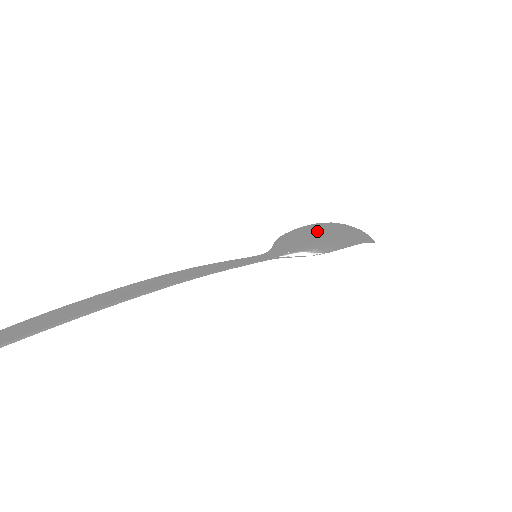
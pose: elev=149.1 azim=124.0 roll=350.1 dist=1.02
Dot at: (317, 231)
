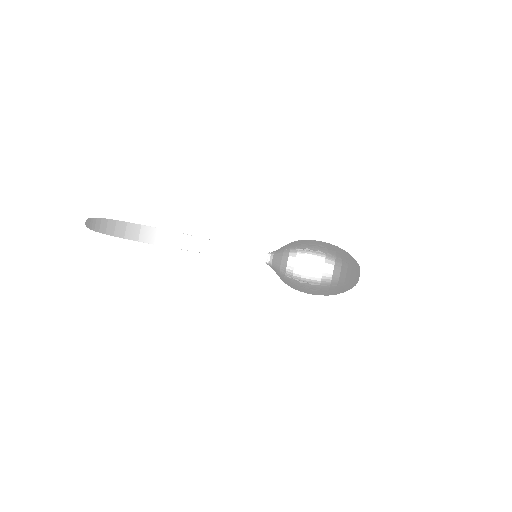
Dot at: (305, 271)
